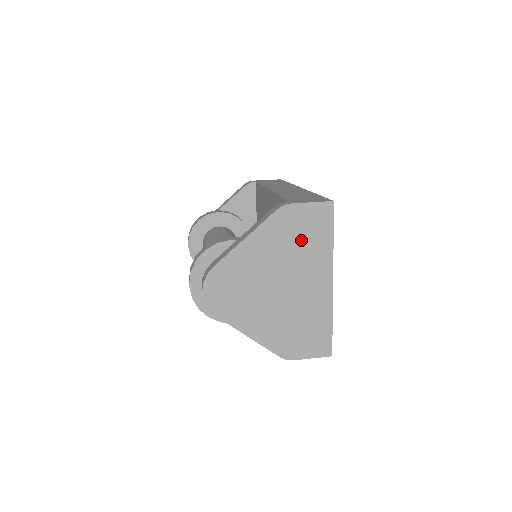
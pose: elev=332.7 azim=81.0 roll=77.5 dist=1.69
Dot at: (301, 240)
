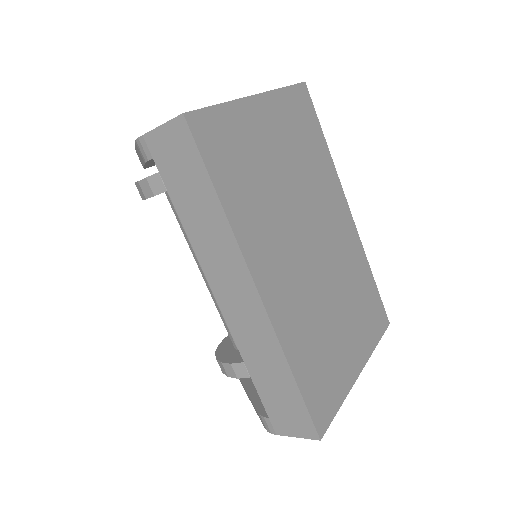
Dot at: occluded
